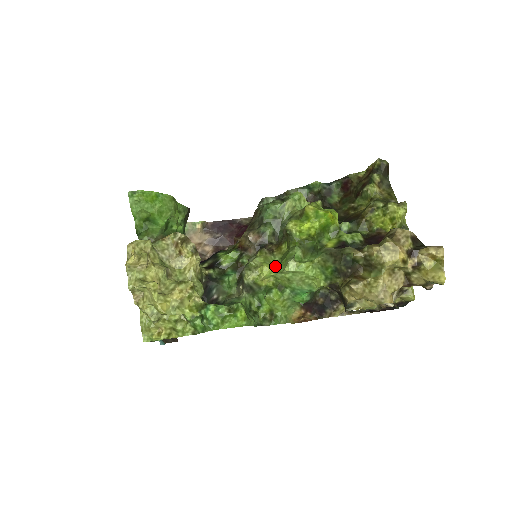
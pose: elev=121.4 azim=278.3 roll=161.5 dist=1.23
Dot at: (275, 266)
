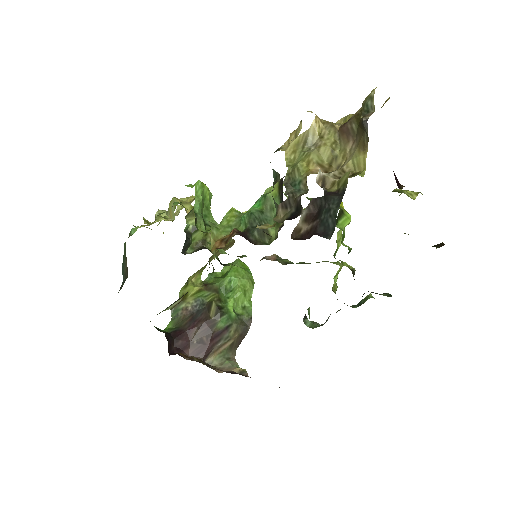
Dot at: occluded
